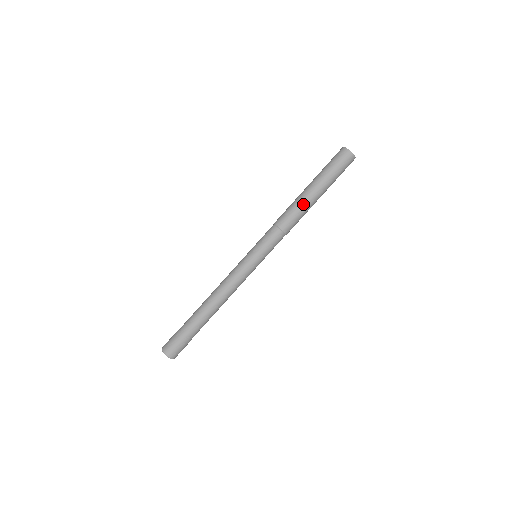
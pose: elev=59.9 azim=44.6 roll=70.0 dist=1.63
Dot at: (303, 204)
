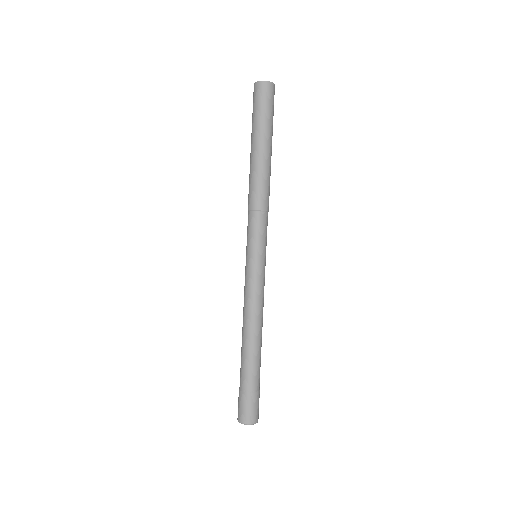
Dot at: (258, 168)
